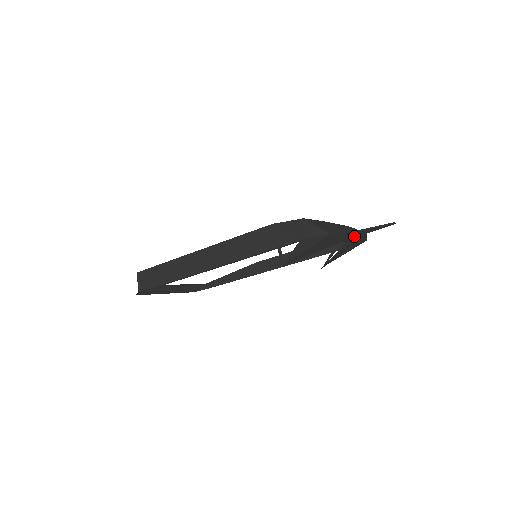
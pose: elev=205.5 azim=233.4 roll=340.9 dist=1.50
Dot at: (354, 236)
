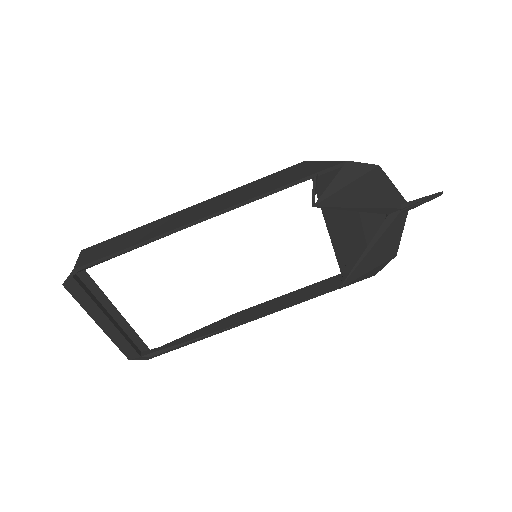
Dot at: (395, 206)
